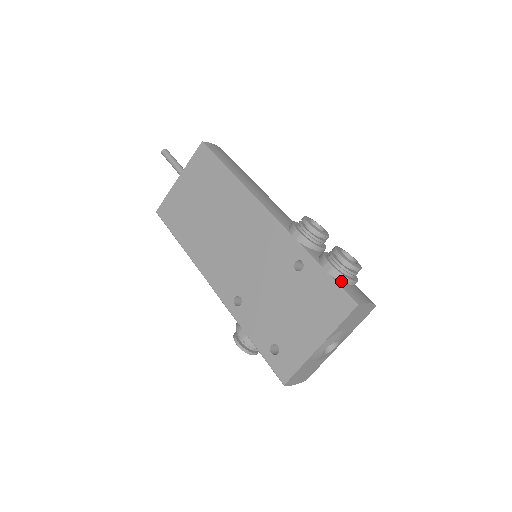
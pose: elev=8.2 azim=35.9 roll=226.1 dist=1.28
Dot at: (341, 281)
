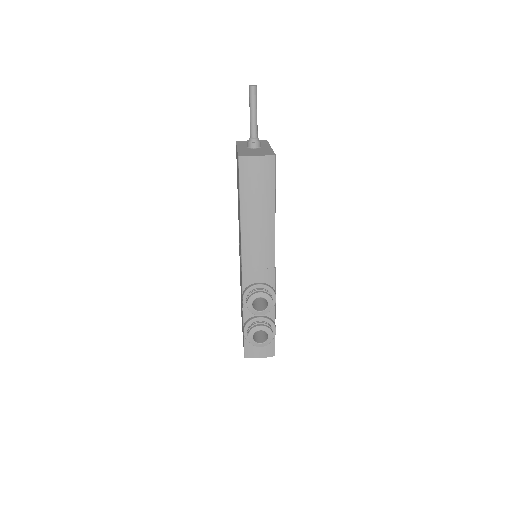
Dot at: occluded
